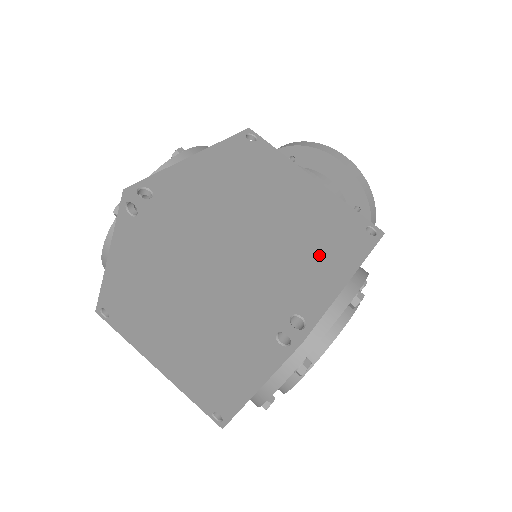
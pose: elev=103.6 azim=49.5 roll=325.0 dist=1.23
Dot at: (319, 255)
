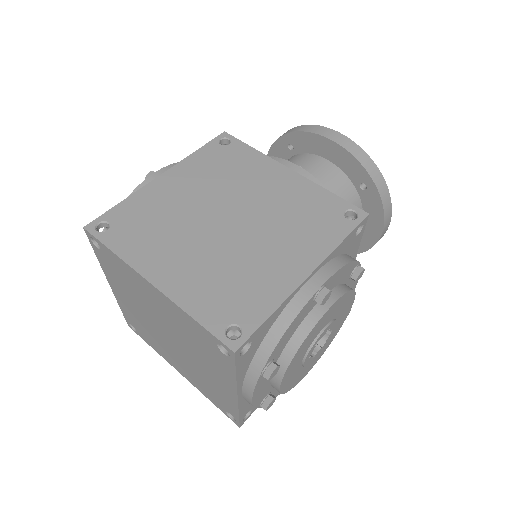
Dot at: (276, 255)
